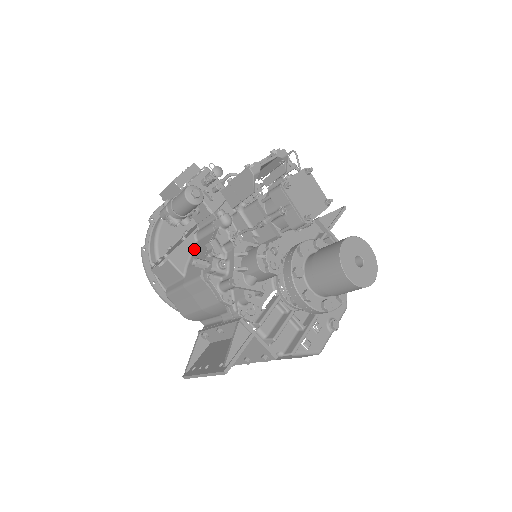
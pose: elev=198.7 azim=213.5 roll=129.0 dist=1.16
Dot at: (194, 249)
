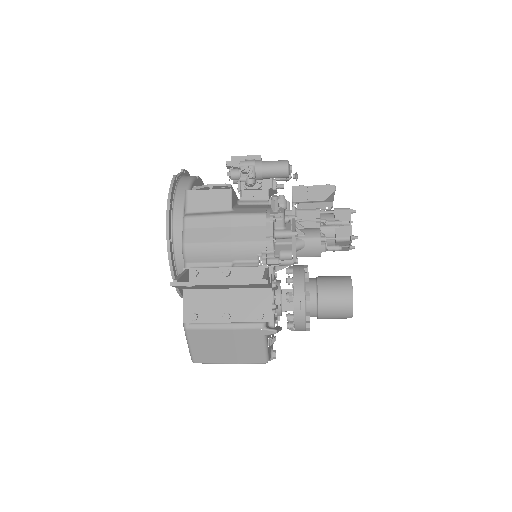
Dot at: (238, 205)
